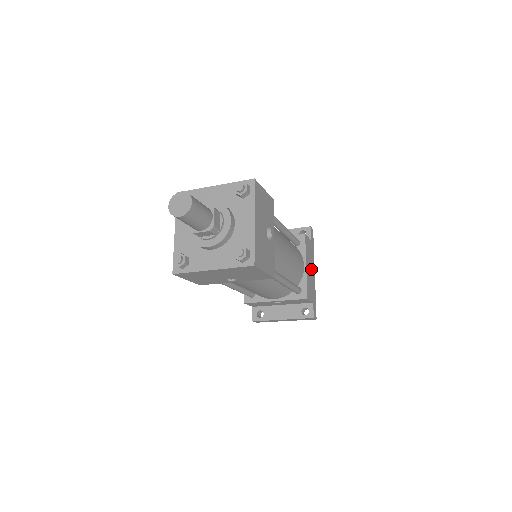
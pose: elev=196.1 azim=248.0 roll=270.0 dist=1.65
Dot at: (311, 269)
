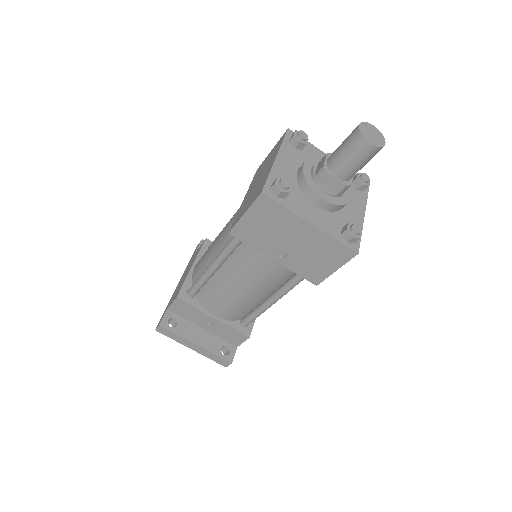
Dot at: occluded
